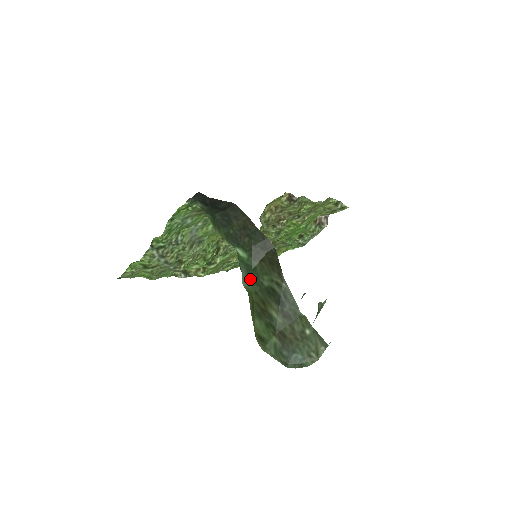
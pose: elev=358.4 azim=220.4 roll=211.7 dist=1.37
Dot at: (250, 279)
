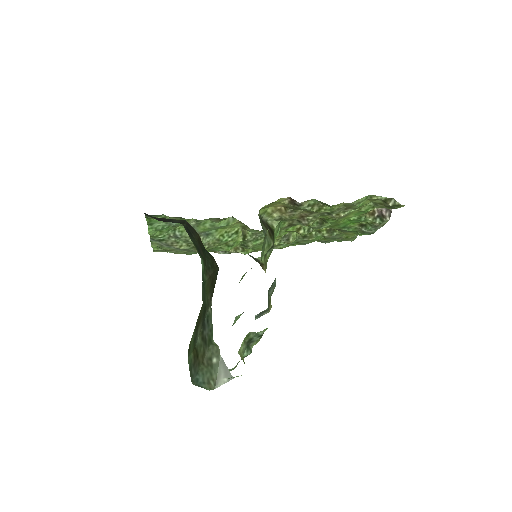
Dot at: (203, 291)
